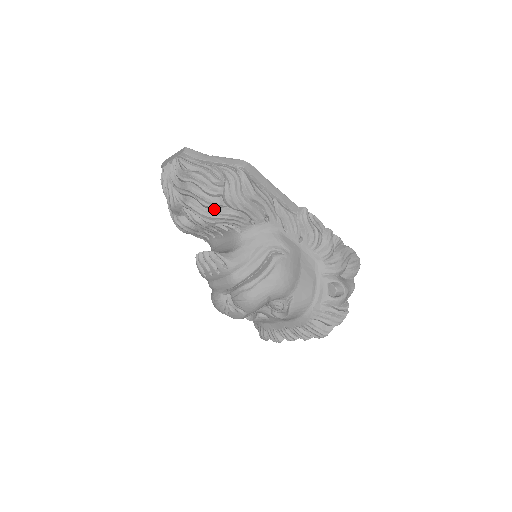
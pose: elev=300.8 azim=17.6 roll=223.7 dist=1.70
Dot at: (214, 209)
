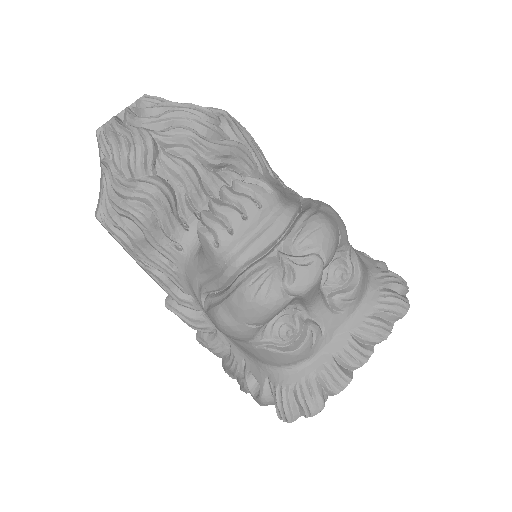
Dot at: (215, 140)
